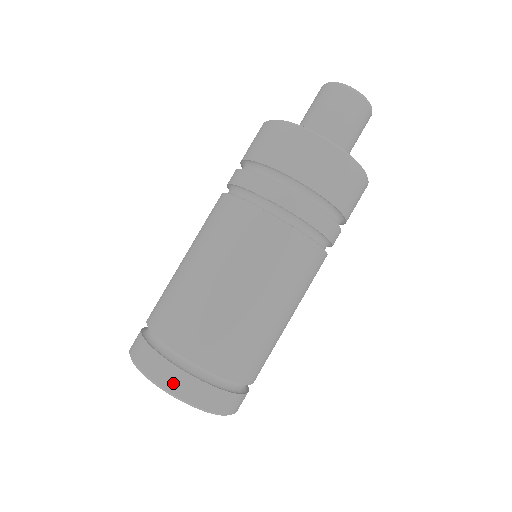
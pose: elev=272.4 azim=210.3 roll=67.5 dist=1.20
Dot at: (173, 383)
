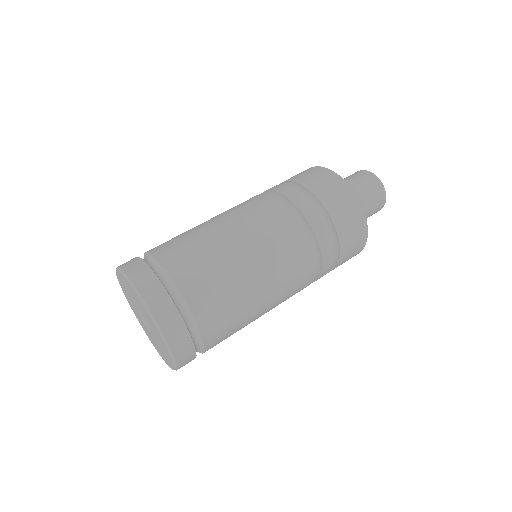
Dot at: (130, 266)
